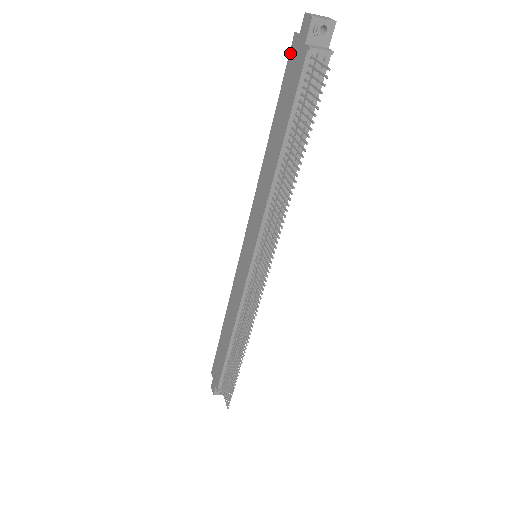
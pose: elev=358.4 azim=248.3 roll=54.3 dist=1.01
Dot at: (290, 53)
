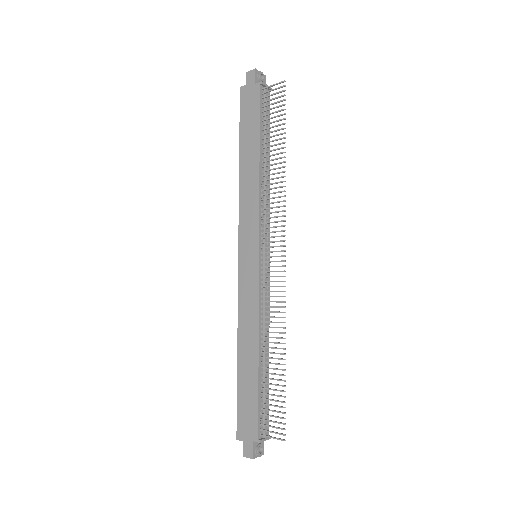
Dot at: (241, 98)
